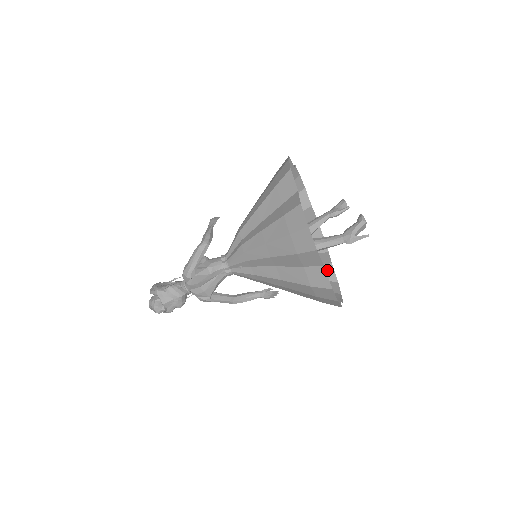
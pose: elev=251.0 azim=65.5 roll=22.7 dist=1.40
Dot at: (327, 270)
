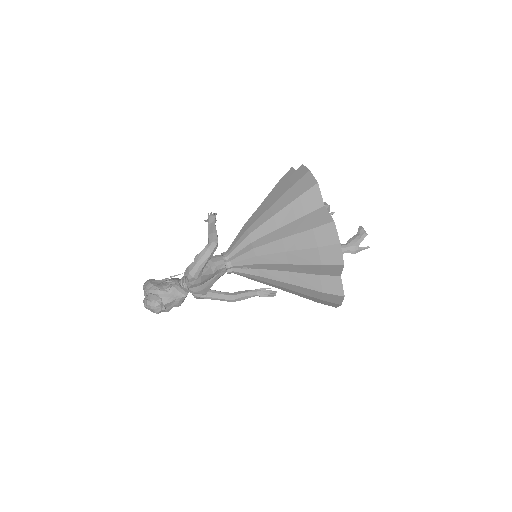
Dot at: occluded
